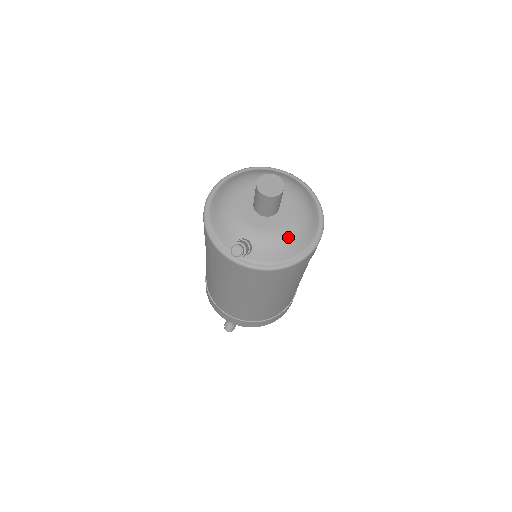
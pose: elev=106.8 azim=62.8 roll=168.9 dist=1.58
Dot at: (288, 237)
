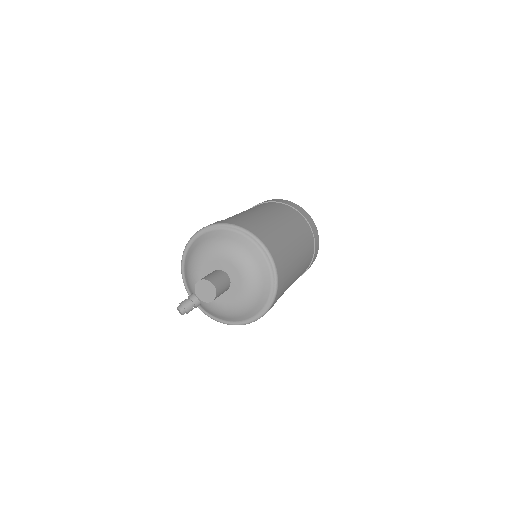
Dot at: (227, 312)
